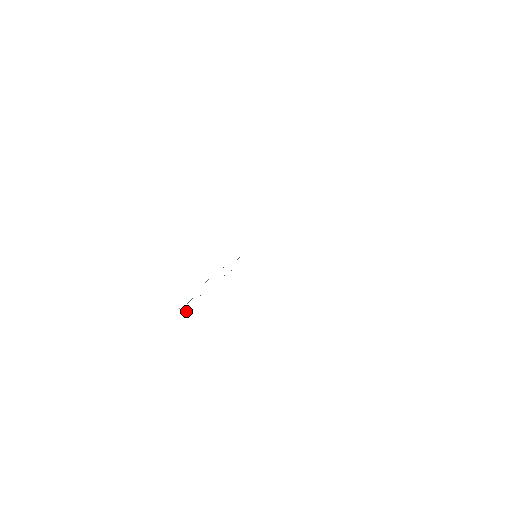
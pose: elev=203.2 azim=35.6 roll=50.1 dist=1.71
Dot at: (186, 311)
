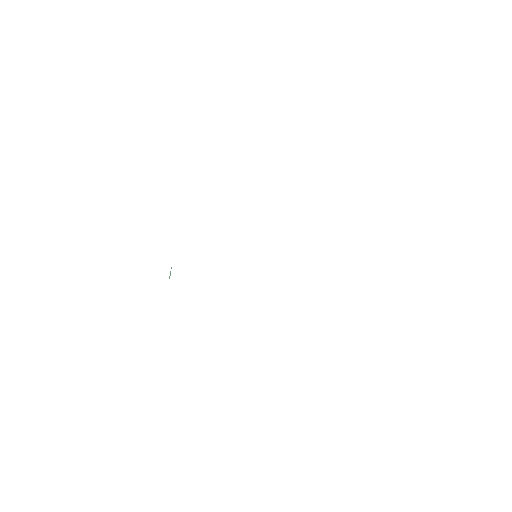
Dot at: occluded
